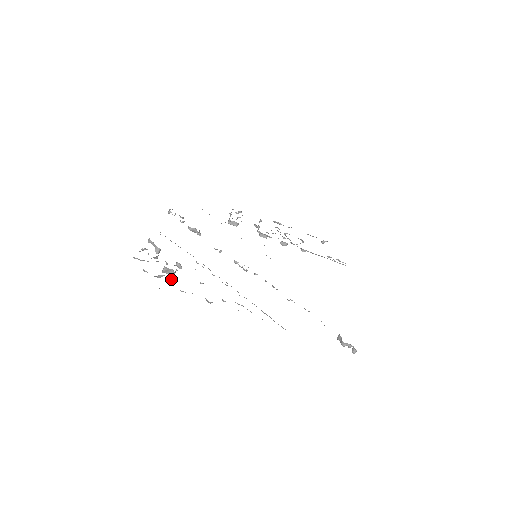
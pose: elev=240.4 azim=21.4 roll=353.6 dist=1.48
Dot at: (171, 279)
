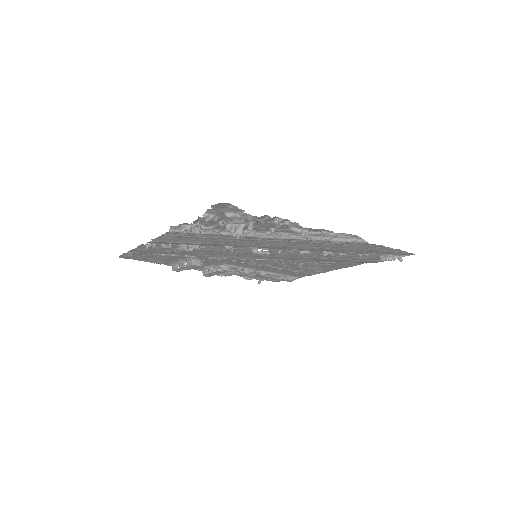
Dot at: (251, 226)
